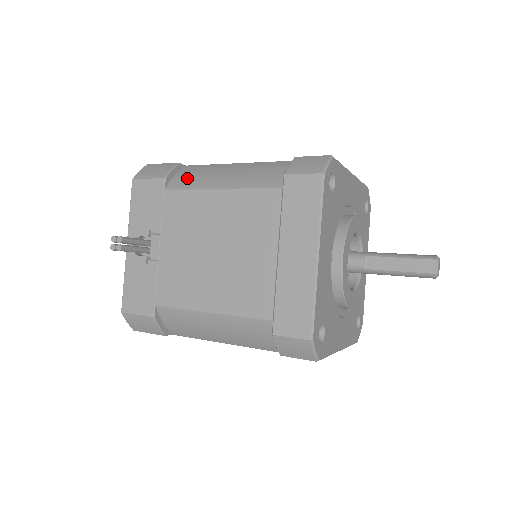
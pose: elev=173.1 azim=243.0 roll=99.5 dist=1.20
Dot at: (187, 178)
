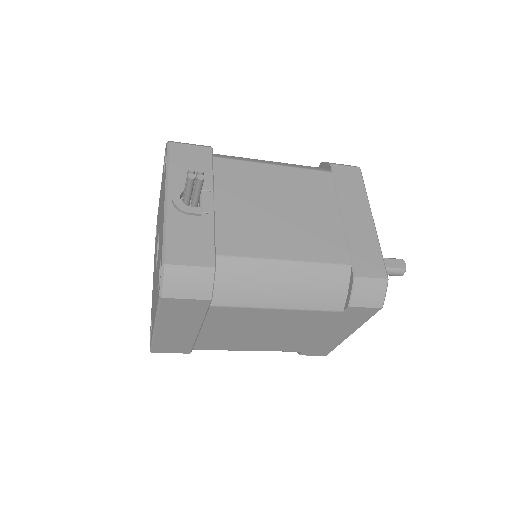
Dot at: (230, 156)
